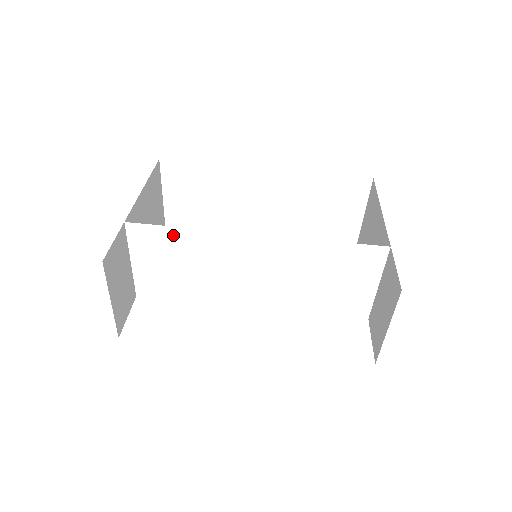
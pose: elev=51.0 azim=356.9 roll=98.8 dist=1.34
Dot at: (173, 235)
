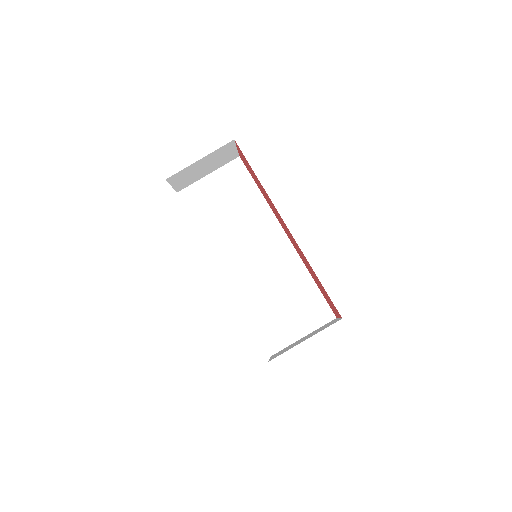
Dot at: (250, 188)
